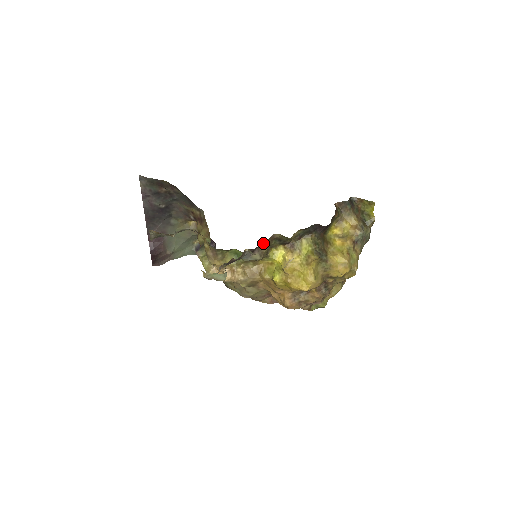
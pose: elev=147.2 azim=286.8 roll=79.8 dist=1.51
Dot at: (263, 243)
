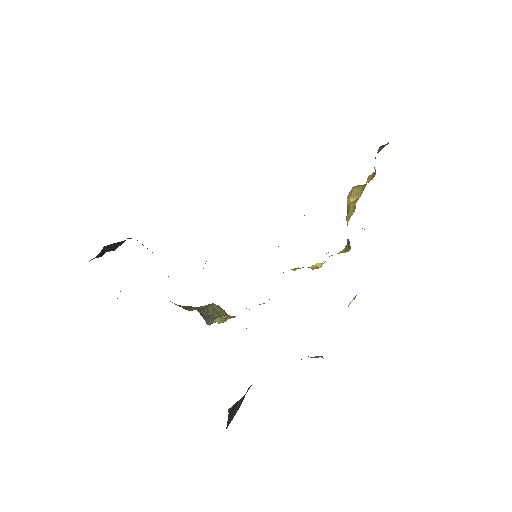
Dot at: occluded
